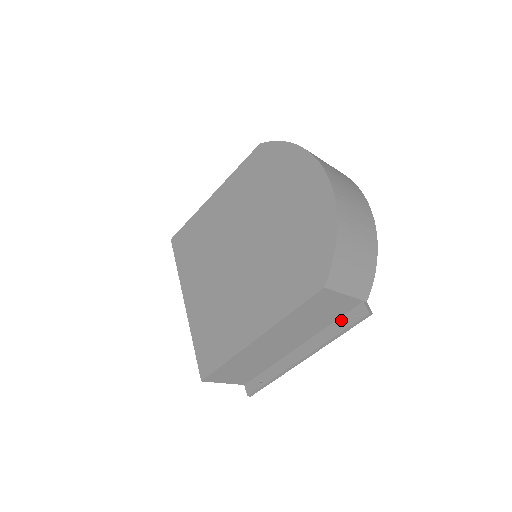
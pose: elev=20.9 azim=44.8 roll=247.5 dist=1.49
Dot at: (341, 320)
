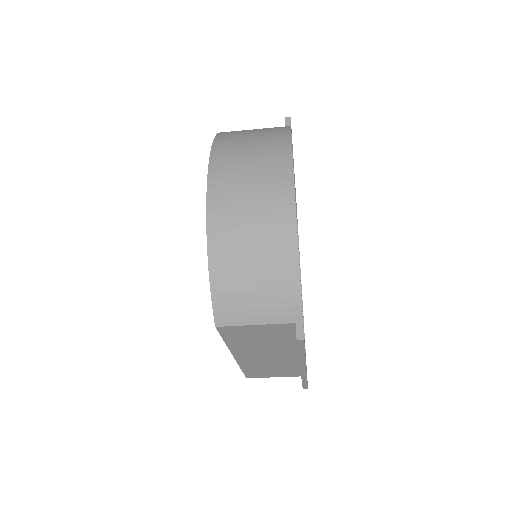
Dot at: occluded
